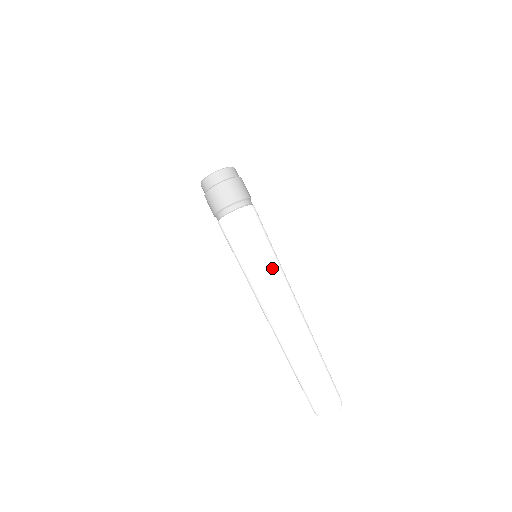
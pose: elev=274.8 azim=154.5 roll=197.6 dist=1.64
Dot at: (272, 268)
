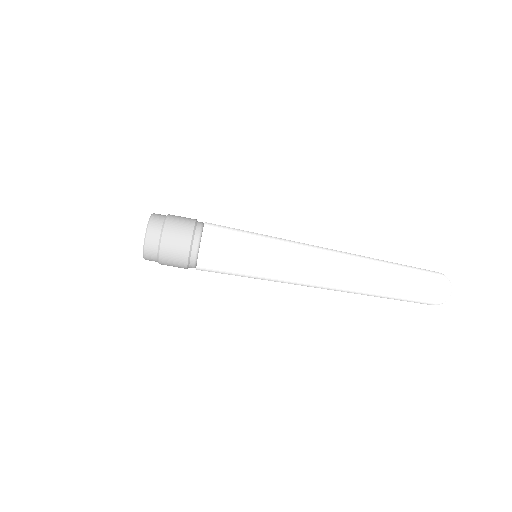
Dot at: (277, 276)
